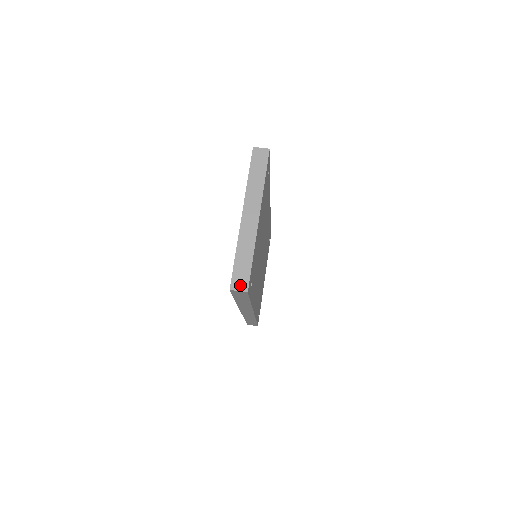
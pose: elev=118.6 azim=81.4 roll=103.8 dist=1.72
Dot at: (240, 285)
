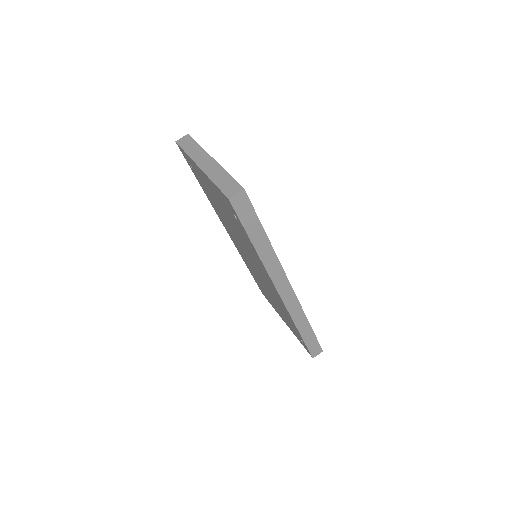
Dot at: (234, 191)
